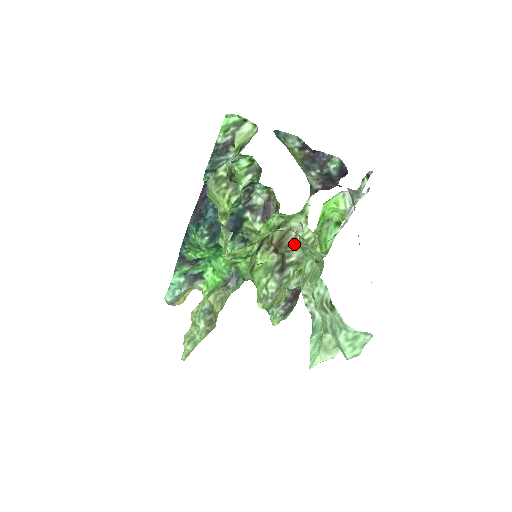
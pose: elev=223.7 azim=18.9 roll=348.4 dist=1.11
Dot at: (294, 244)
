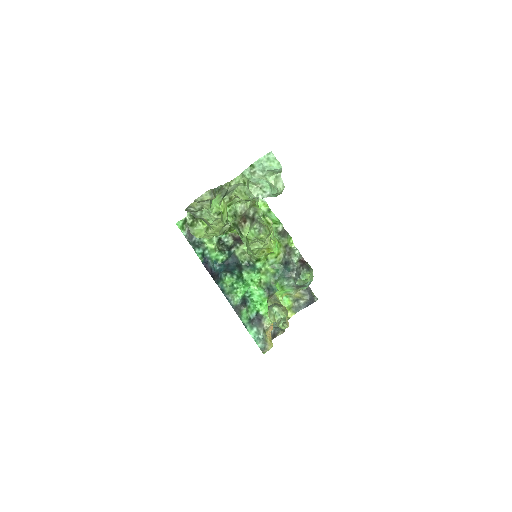
Dot at: (247, 211)
